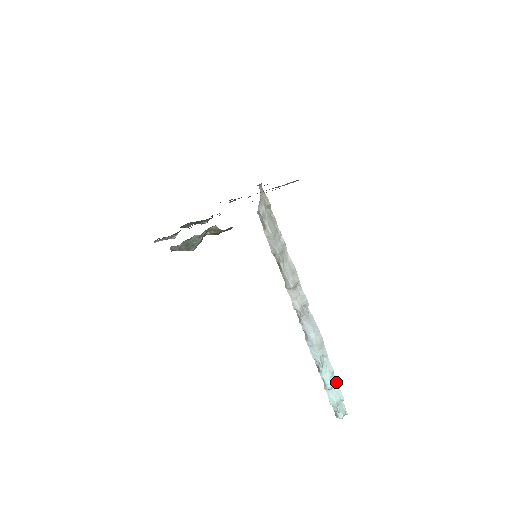
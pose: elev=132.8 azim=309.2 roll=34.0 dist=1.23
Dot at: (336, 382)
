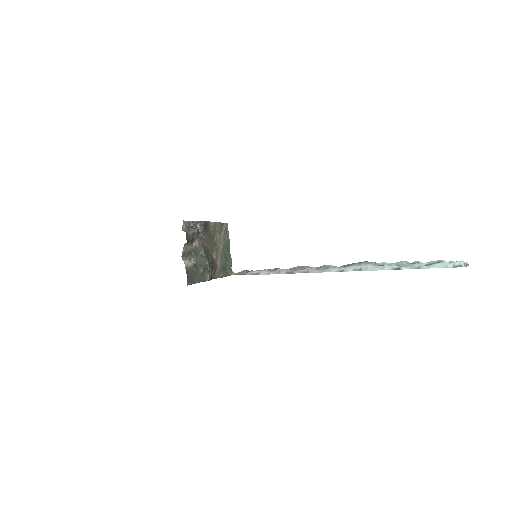
Dot at: occluded
